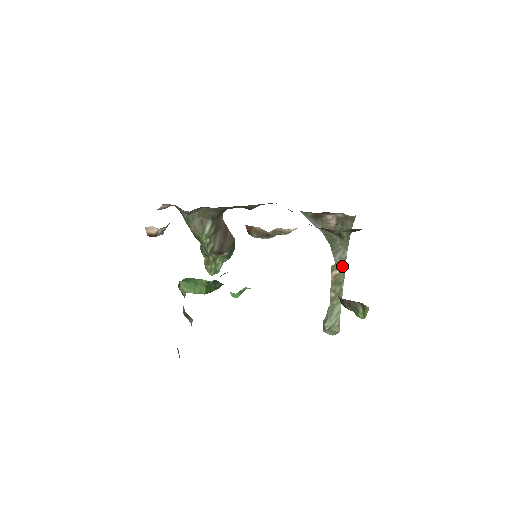
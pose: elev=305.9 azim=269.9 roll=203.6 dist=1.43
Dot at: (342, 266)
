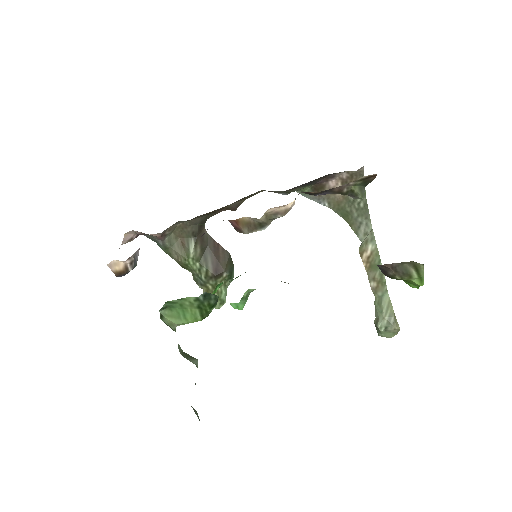
Dot at: (371, 243)
